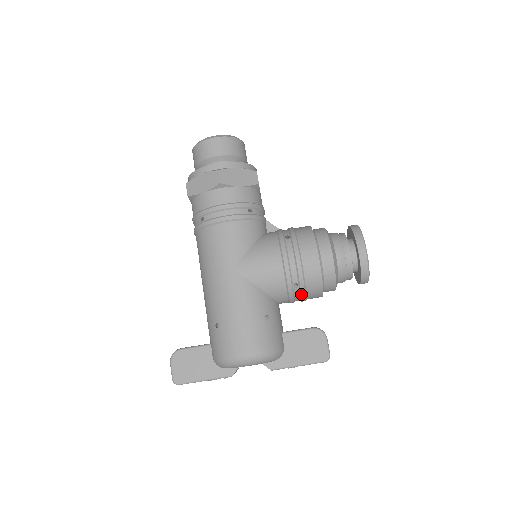
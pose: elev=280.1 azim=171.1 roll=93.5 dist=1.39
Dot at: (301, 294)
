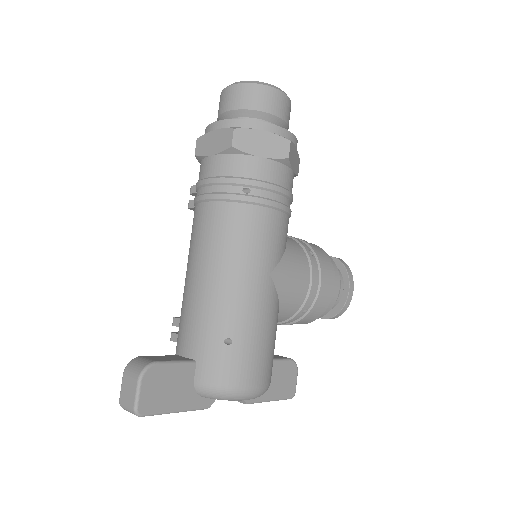
Dot at: (299, 320)
